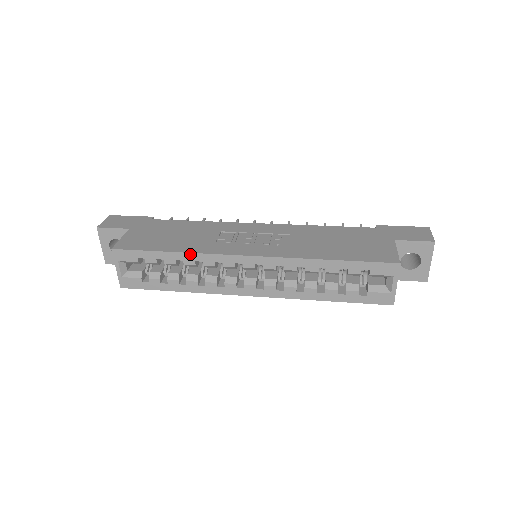
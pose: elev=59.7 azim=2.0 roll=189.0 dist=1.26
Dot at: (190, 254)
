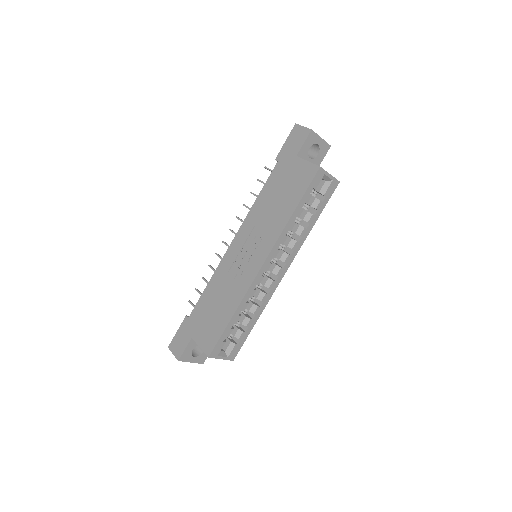
Dot at: (240, 304)
